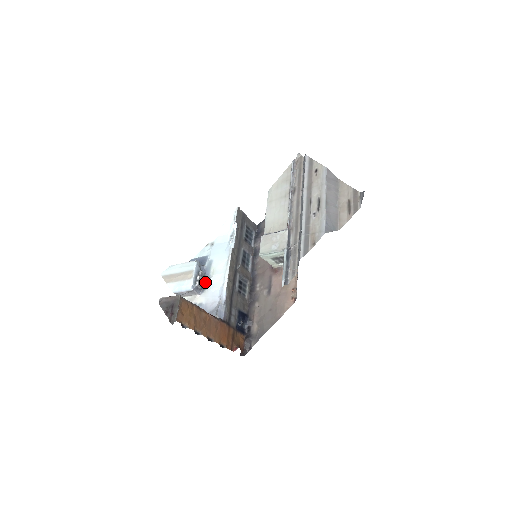
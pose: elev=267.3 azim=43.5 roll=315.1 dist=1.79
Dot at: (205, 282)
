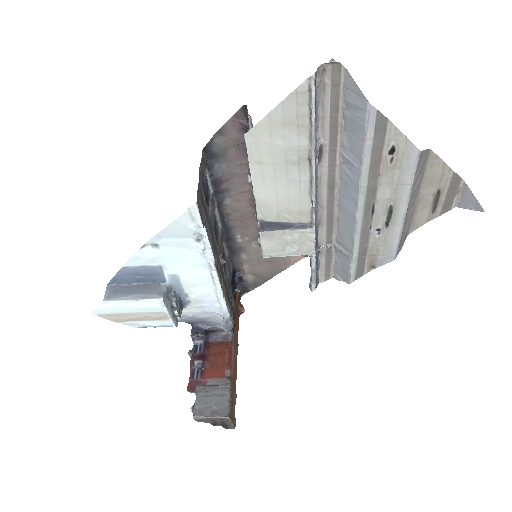
Dot at: (182, 301)
